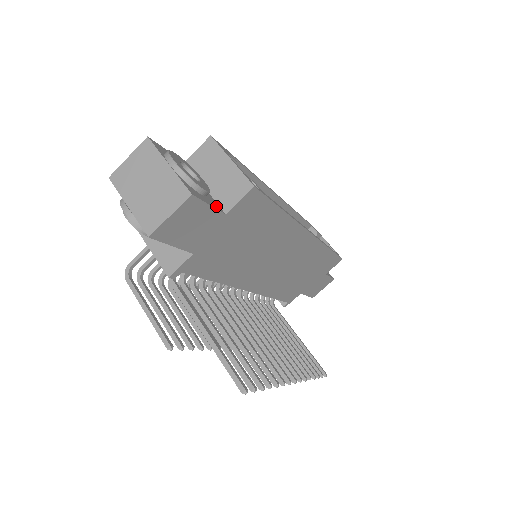
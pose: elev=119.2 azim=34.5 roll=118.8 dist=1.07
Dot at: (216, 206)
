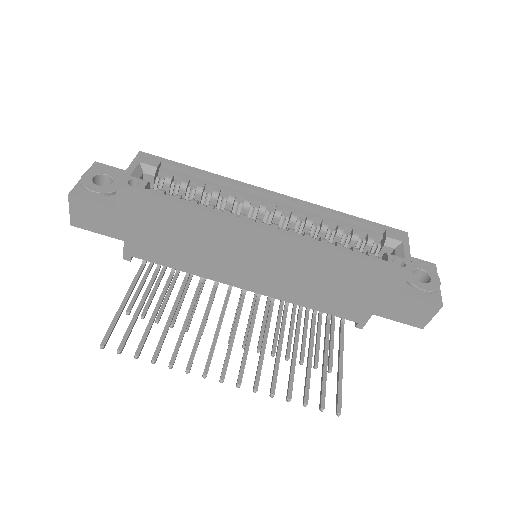
Dot at: (109, 203)
